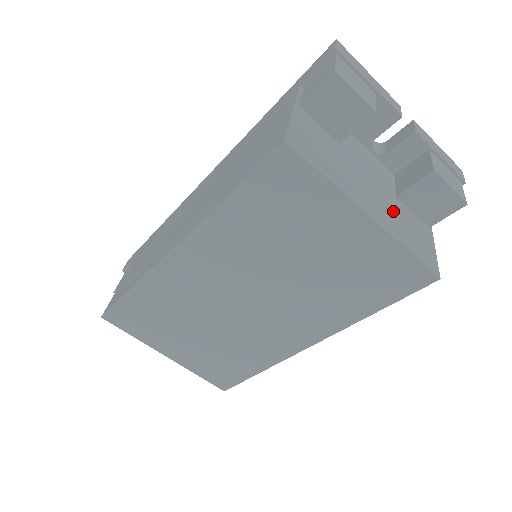
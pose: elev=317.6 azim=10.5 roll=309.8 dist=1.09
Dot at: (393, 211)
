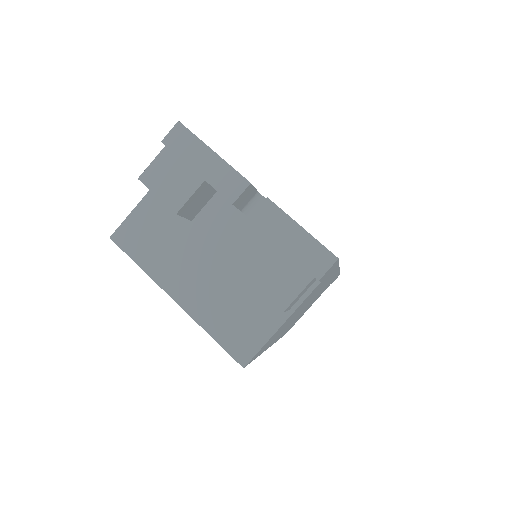
Dot at: (224, 293)
